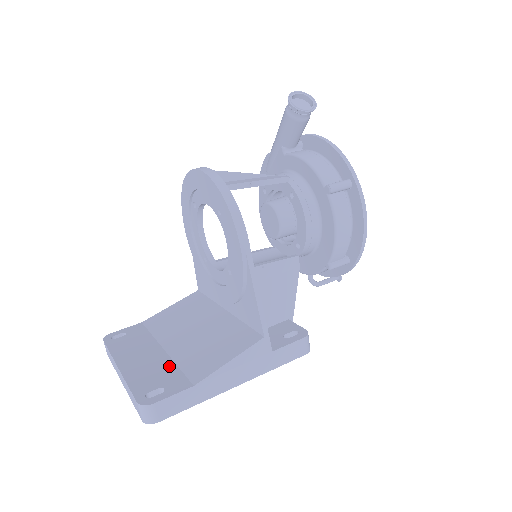
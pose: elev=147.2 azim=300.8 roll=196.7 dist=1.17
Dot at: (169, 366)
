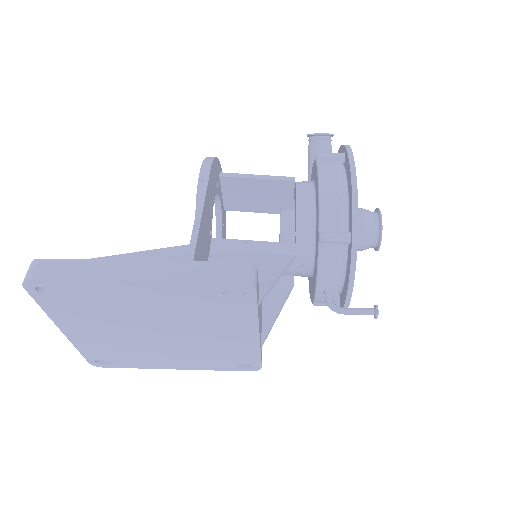
Dot at: occluded
